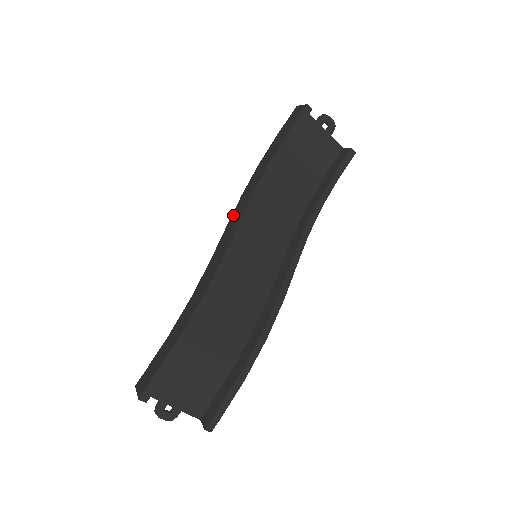
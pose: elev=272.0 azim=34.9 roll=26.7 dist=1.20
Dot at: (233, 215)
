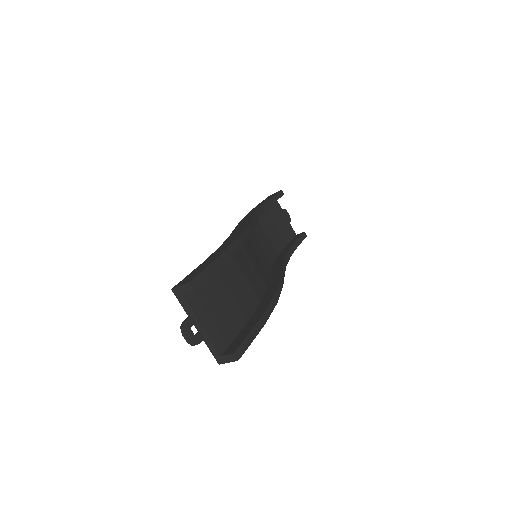
Dot at: (239, 224)
